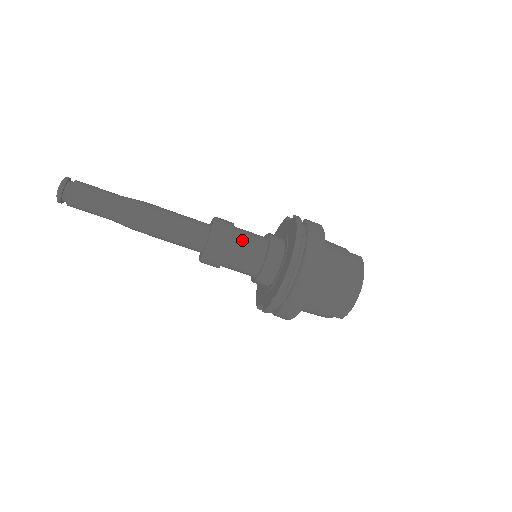
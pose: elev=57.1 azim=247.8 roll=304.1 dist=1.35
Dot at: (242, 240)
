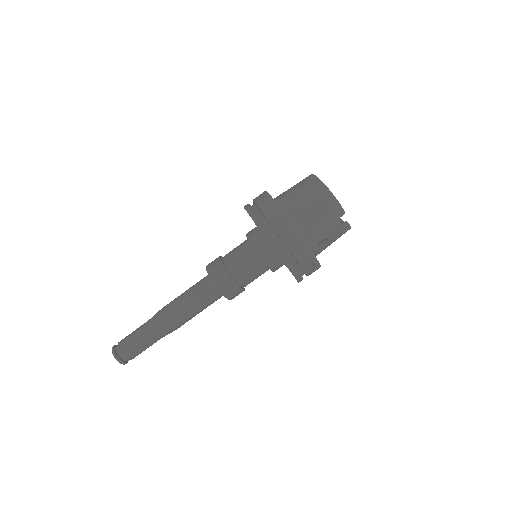
Dot at: (230, 254)
